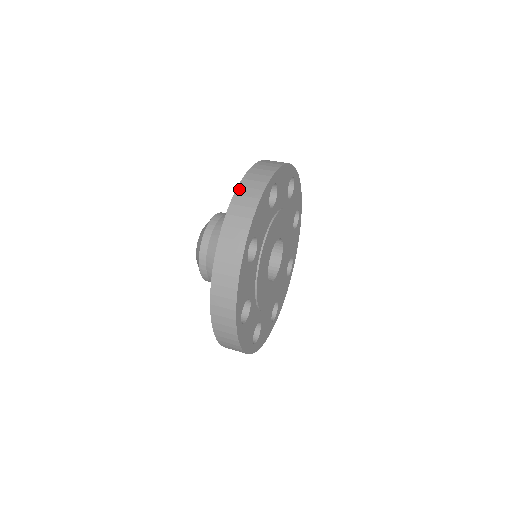
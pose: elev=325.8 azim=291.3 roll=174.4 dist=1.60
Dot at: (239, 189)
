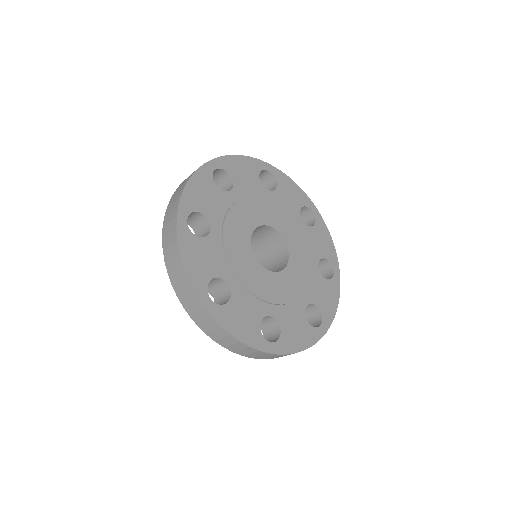
Dot at: occluded
